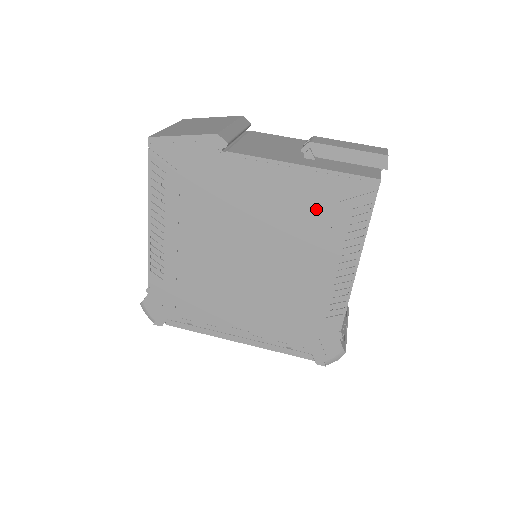
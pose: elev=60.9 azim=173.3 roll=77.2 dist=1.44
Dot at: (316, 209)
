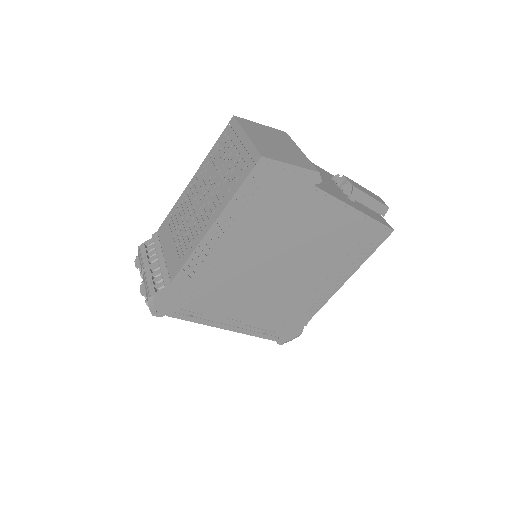
Dot at: (348, 241)
